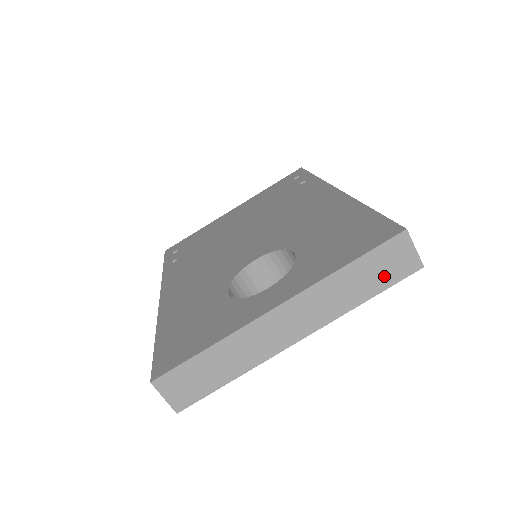
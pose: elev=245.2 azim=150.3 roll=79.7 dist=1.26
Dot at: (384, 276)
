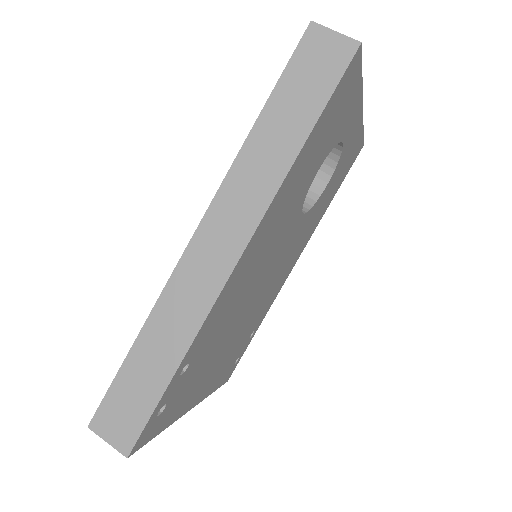
Dot at: occluded
